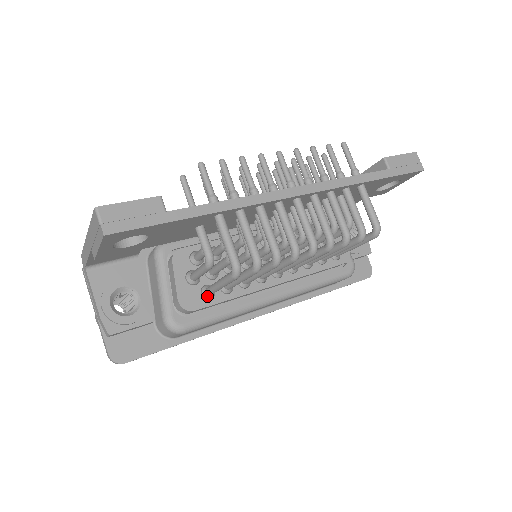
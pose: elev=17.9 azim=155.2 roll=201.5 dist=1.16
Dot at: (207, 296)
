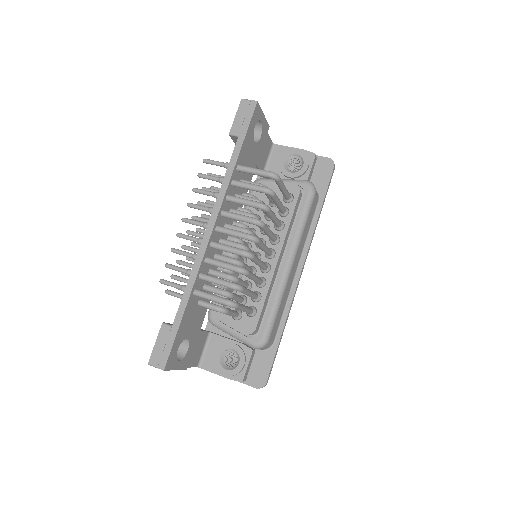
Dot at: (253, 314)
